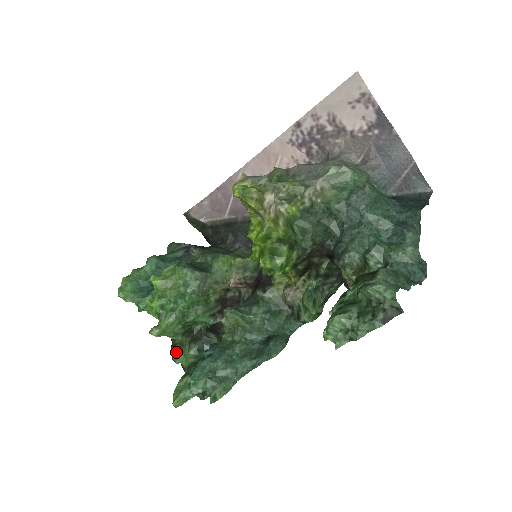
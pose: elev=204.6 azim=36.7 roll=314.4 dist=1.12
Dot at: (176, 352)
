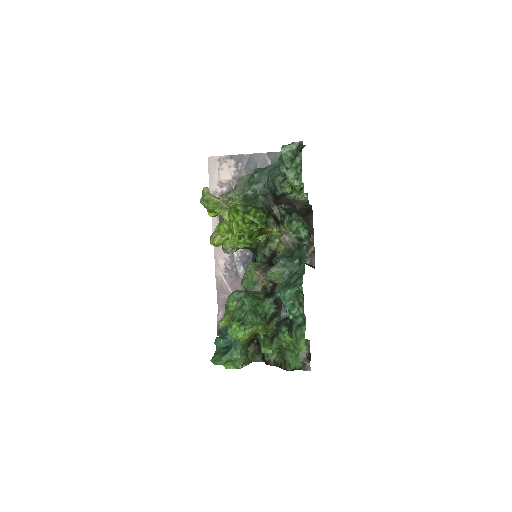
Dot at: (285, 365)
